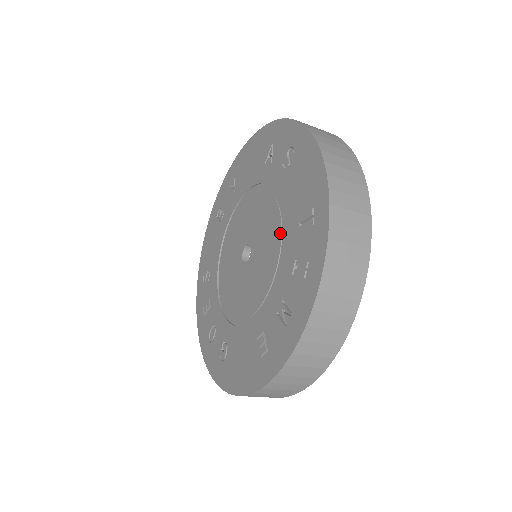
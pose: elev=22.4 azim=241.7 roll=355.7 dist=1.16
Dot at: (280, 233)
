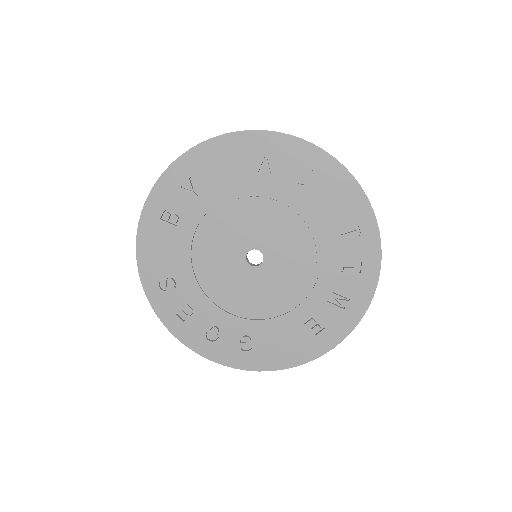
Dot at: (312, 240)
